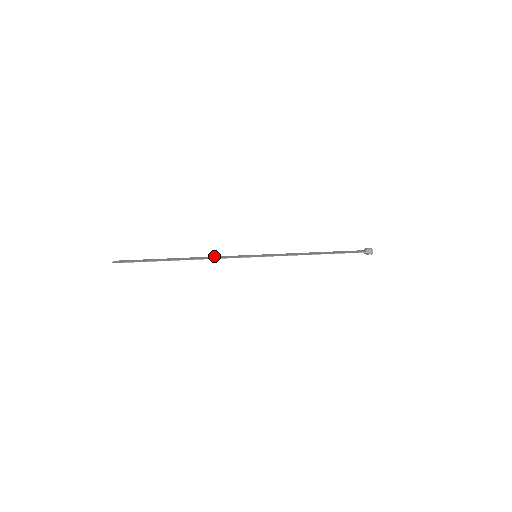
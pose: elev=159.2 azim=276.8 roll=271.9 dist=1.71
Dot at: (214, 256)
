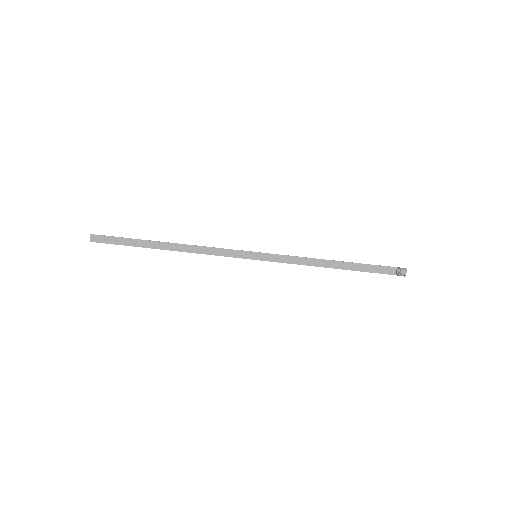
Dot at: occluded
